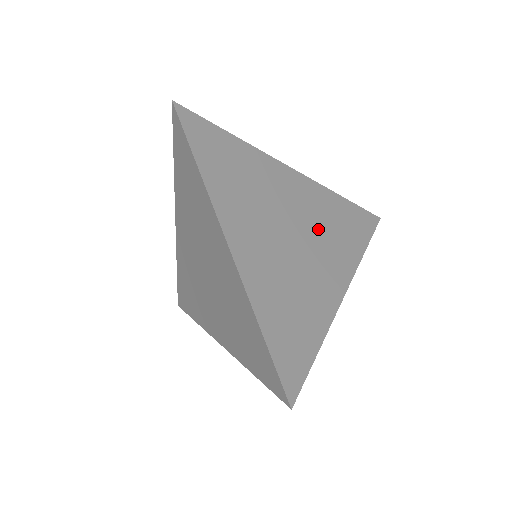
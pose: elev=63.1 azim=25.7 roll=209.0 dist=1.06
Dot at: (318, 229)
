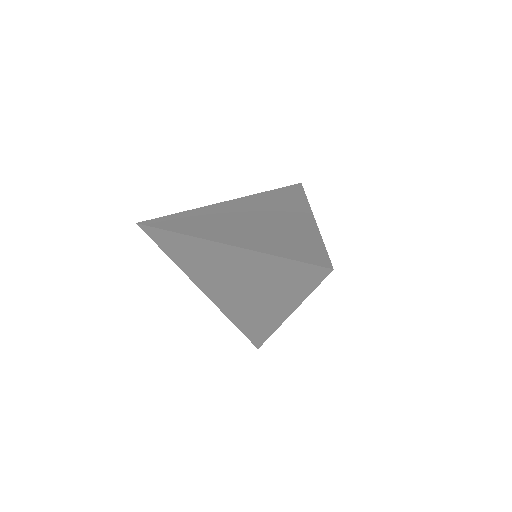
Dot at: (268, 209)
